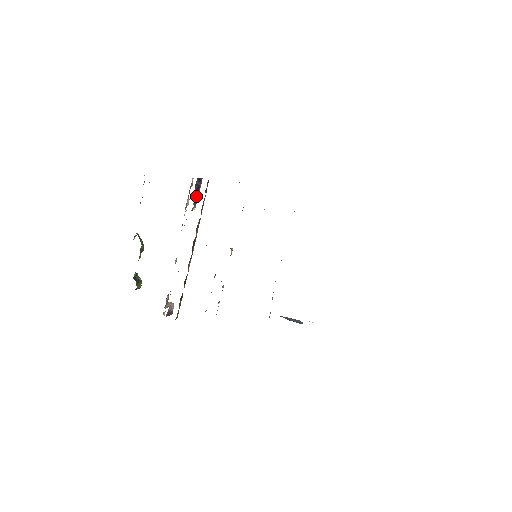
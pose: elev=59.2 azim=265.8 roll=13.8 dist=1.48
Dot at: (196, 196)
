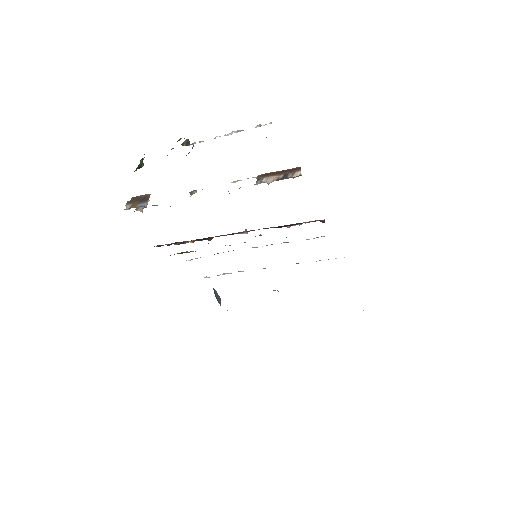
Dot at: occluded
